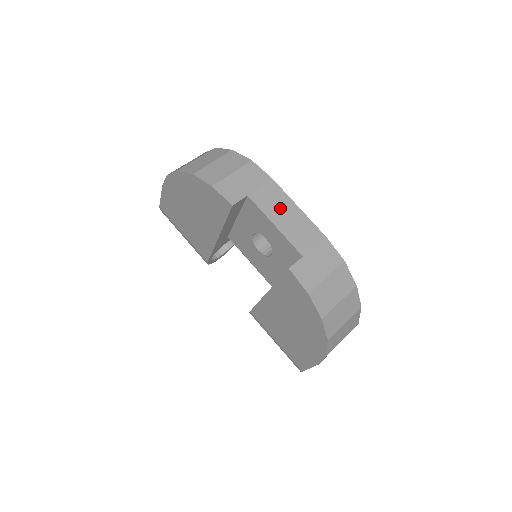
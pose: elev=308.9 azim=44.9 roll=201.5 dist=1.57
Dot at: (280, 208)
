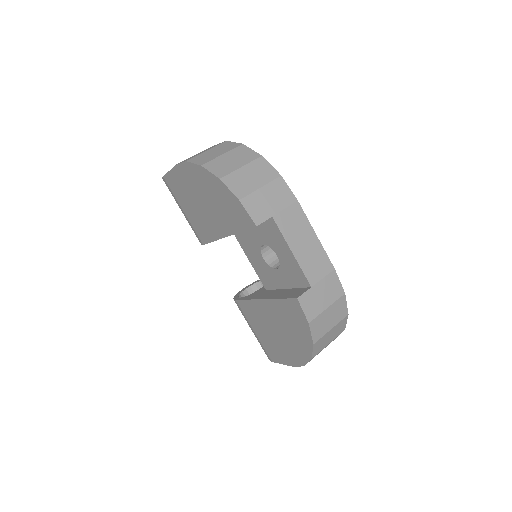
Dot at: (300, 234)
